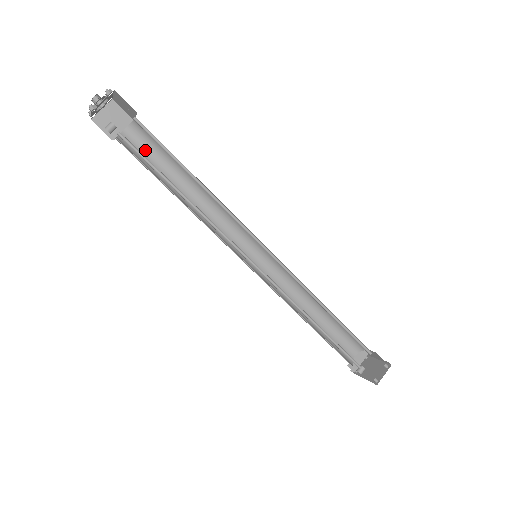
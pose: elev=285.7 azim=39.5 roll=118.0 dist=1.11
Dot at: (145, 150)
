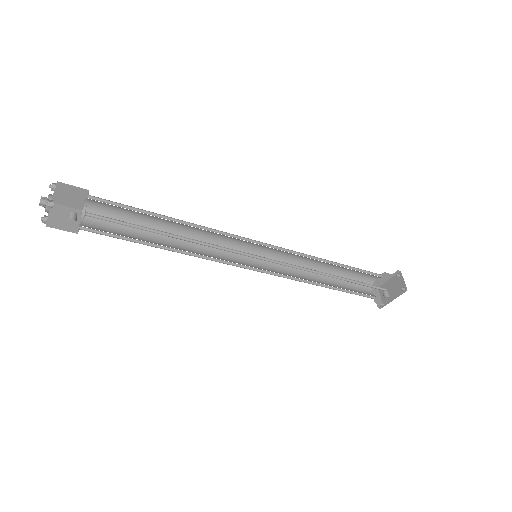
Dot at: (109, 227)
